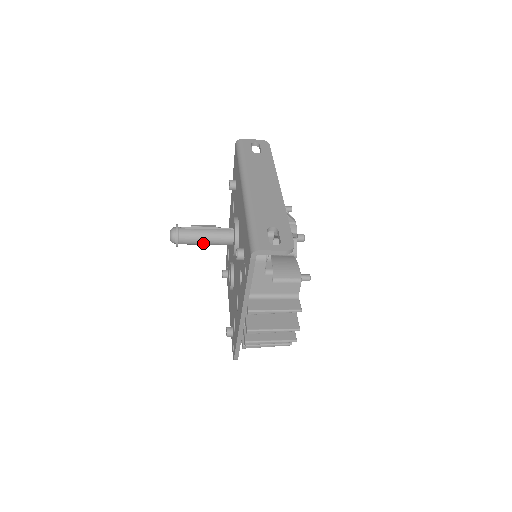
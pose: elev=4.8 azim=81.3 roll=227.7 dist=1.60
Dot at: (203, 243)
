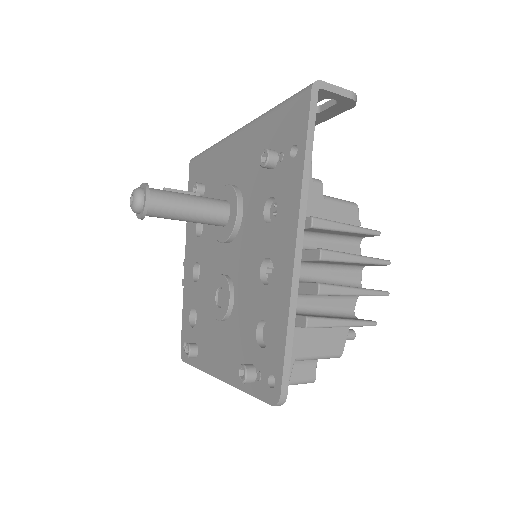
Dot at: (186, 209)
